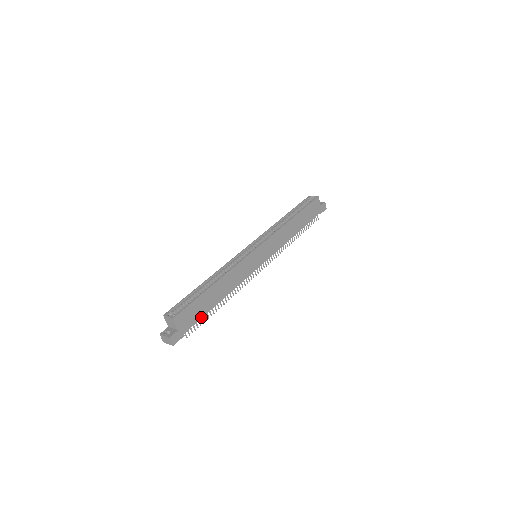
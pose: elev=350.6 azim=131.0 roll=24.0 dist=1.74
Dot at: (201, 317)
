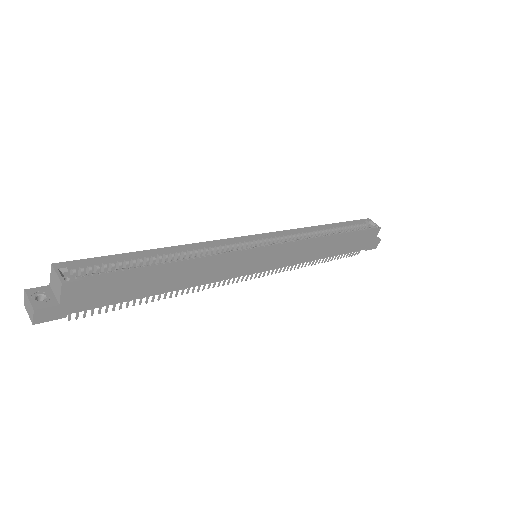
Dot at: (115, 302)
